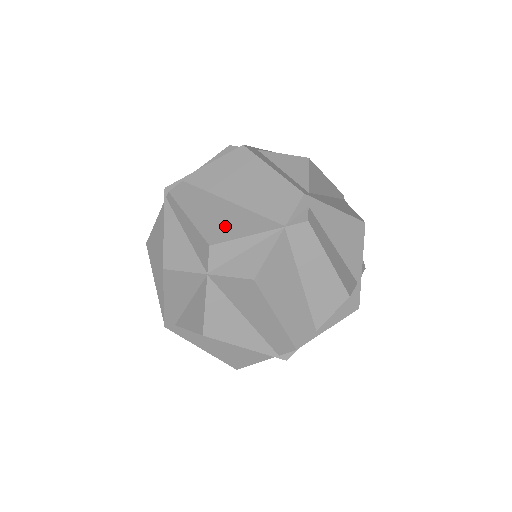
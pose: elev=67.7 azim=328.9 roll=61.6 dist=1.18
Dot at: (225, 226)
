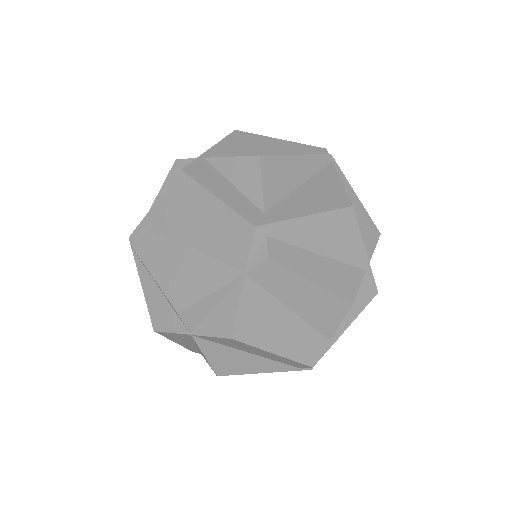
Dot at: (188, 284)
